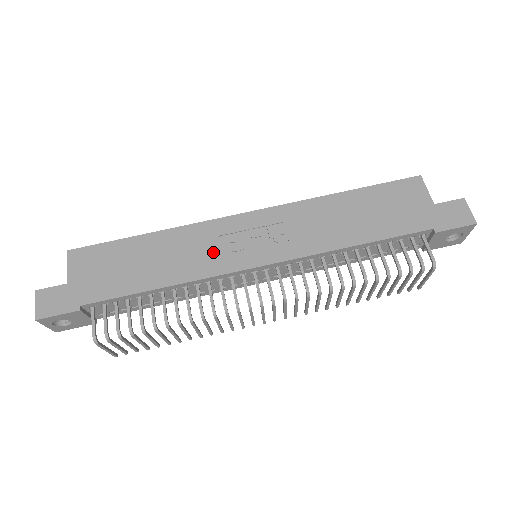
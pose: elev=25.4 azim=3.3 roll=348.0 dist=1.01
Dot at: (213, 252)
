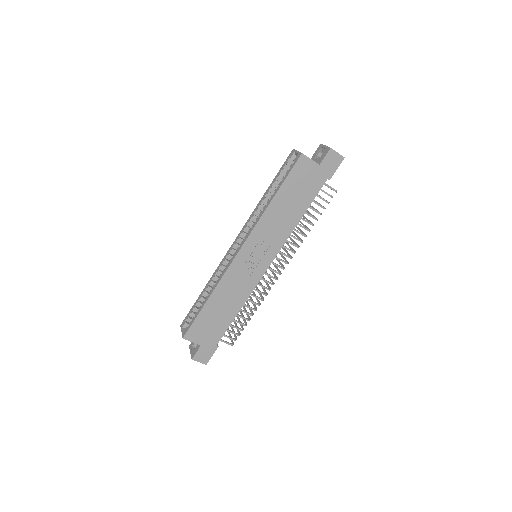
Dot at: (244, 280)
